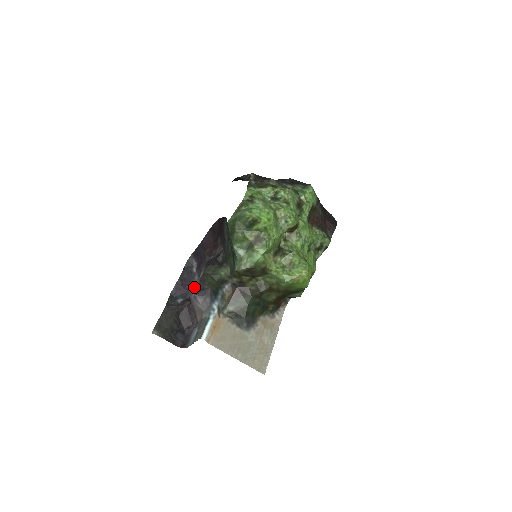
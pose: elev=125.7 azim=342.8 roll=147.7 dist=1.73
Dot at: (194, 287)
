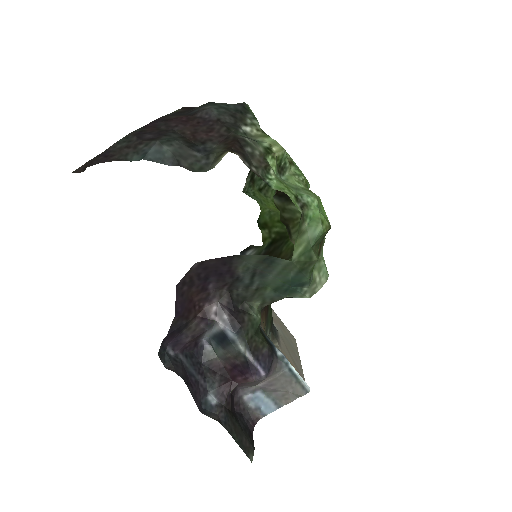
Dot at: (256, 368)
